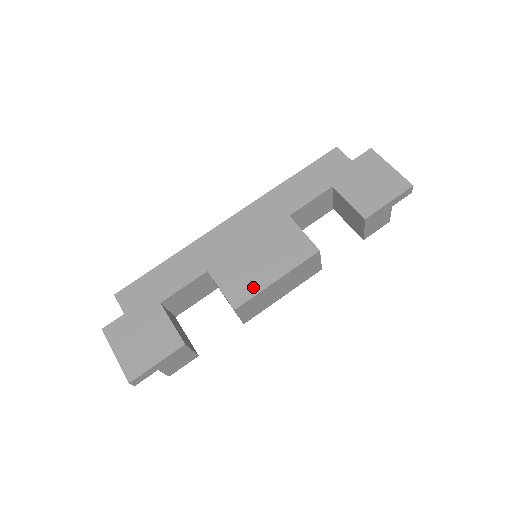
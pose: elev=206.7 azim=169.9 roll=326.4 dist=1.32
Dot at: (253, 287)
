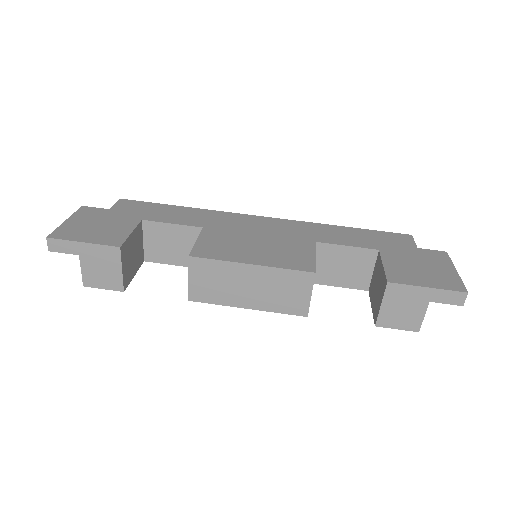
Dot at: (224, 255)
